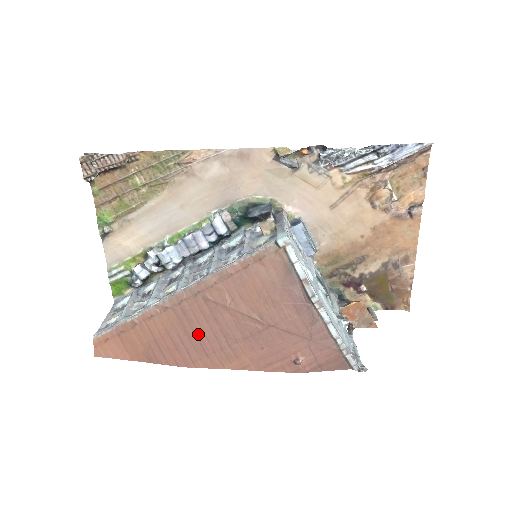
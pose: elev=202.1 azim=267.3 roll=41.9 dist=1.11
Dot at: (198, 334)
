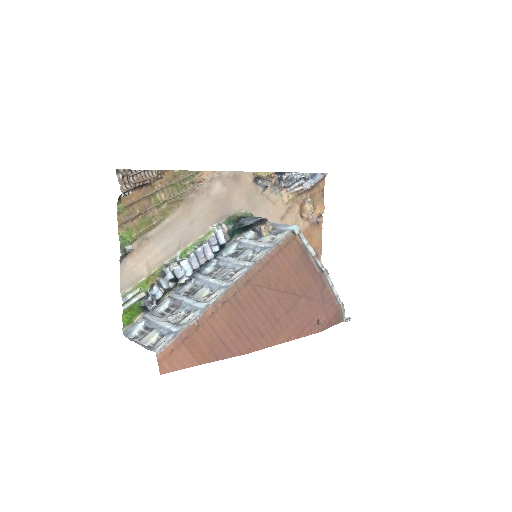
Dot at: (253, 319)
